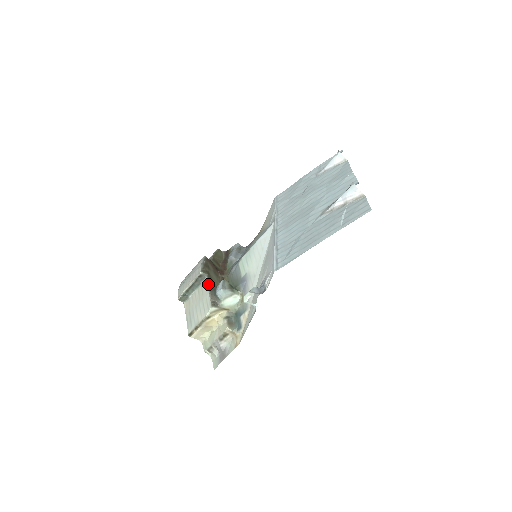
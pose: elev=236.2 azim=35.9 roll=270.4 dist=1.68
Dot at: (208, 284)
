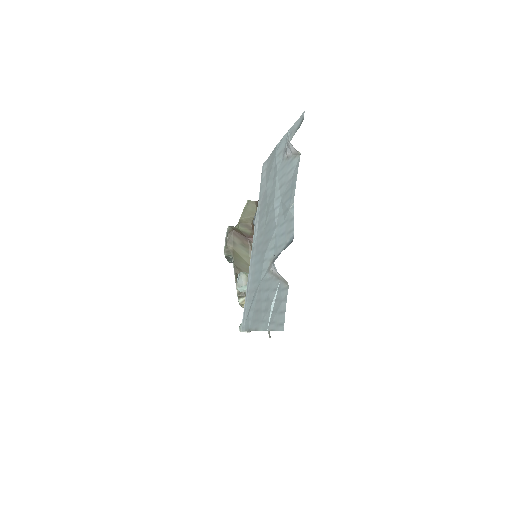
Dot at: (234, 268)
